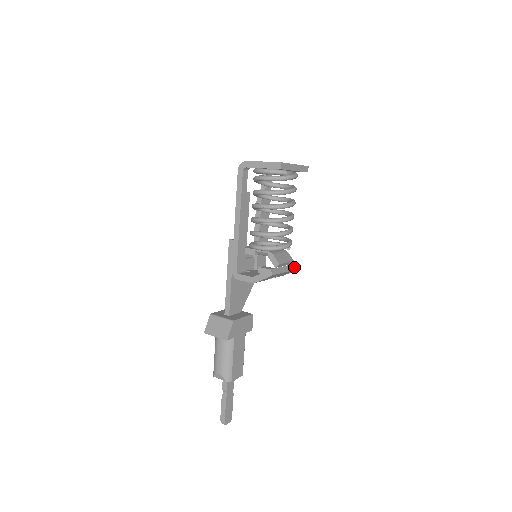
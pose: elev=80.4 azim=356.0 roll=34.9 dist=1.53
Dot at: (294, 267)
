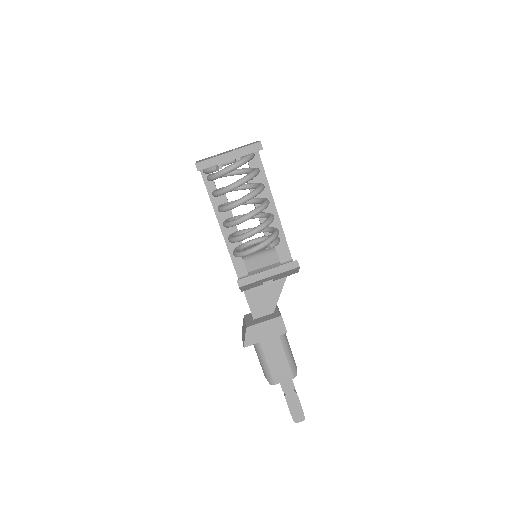
Dot at: (287, 267)
